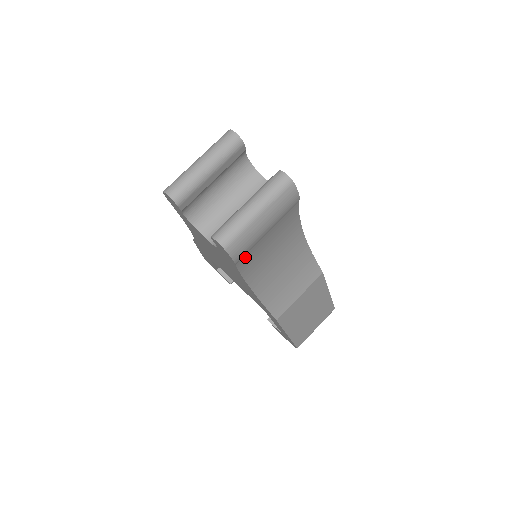
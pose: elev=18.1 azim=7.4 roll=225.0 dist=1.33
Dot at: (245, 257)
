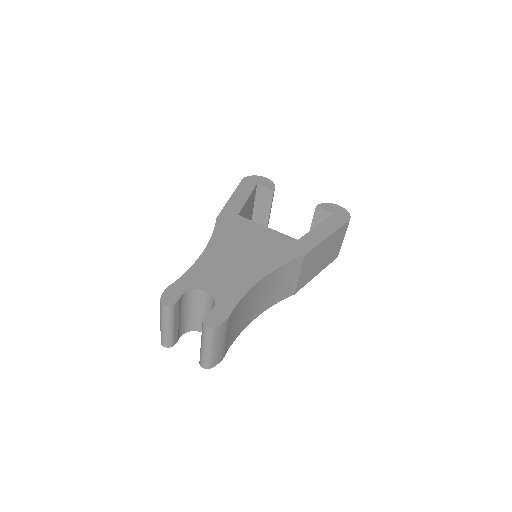
Dot at: (229, 344)
